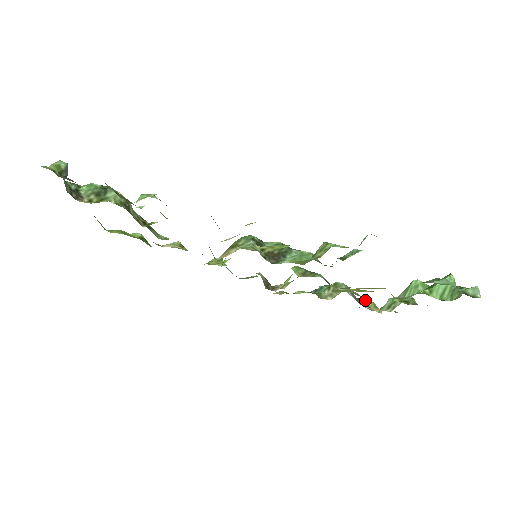
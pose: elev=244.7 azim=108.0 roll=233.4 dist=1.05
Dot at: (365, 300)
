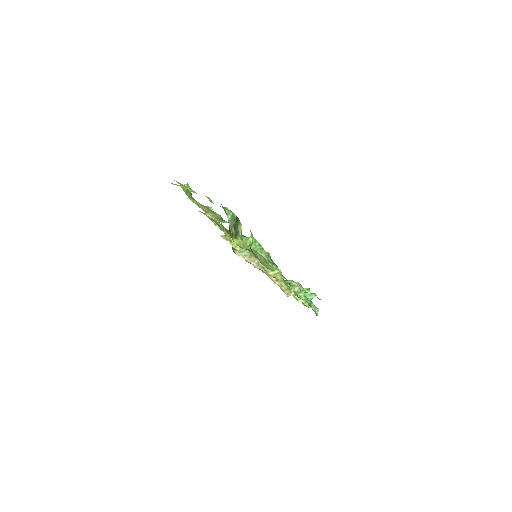
Dot at: occluded
